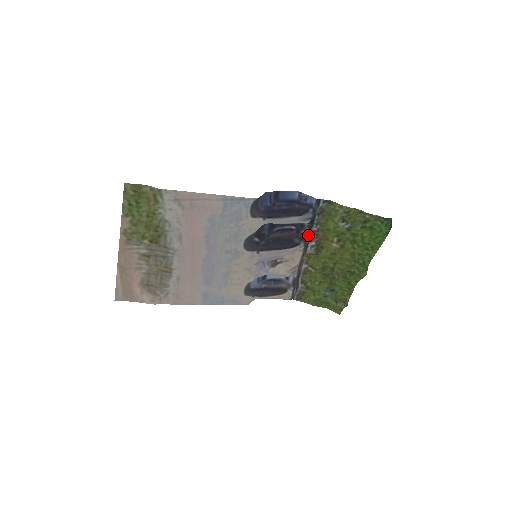
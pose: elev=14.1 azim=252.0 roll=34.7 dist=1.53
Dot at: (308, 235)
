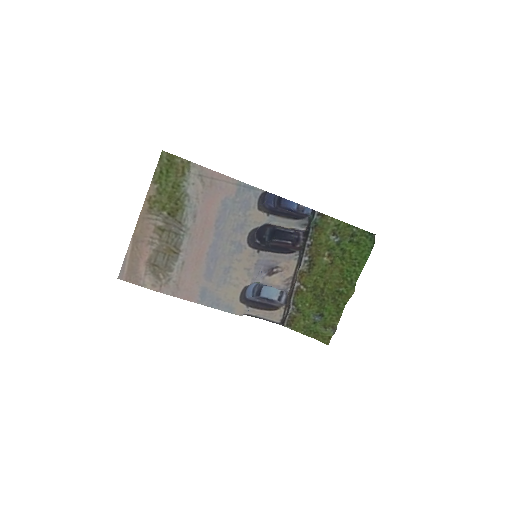
Dot at: (302, 248)
